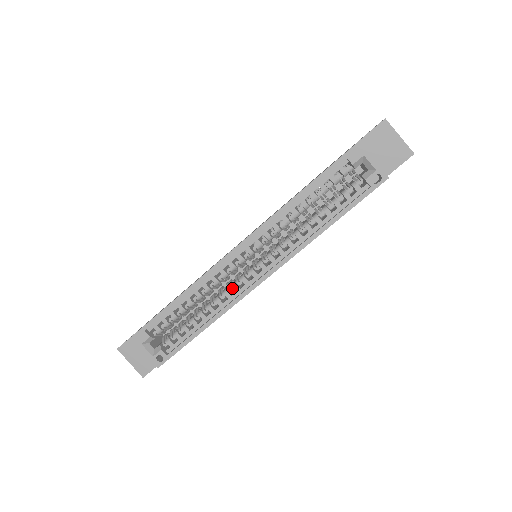
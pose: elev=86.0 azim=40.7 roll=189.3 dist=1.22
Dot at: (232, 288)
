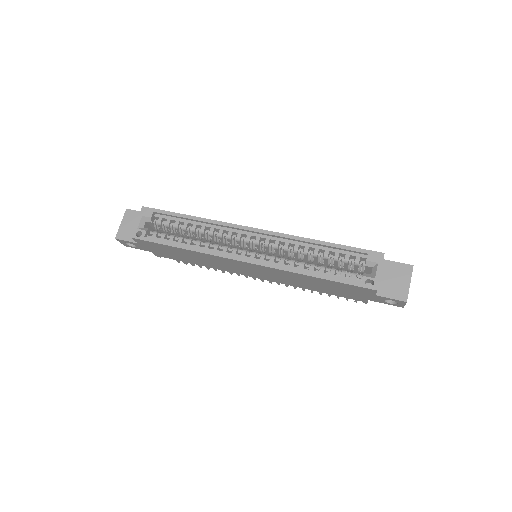
Dot at: (223, 247)
